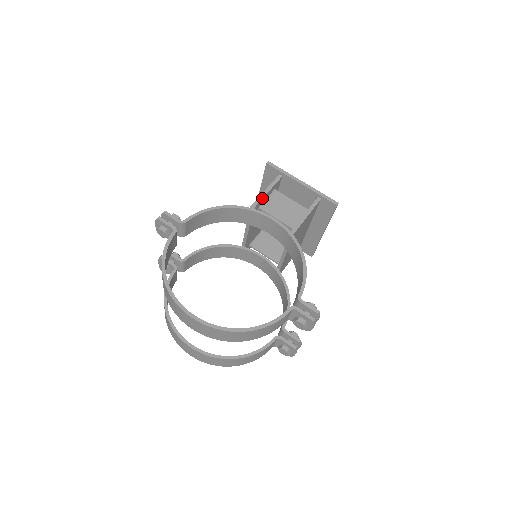
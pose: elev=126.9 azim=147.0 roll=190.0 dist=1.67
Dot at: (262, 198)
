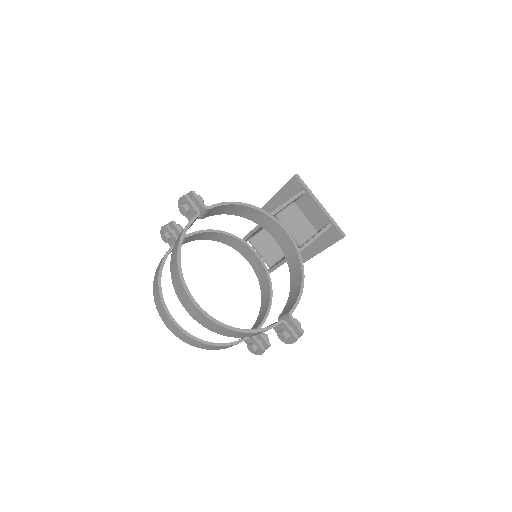
Dot at: (282, 208)
